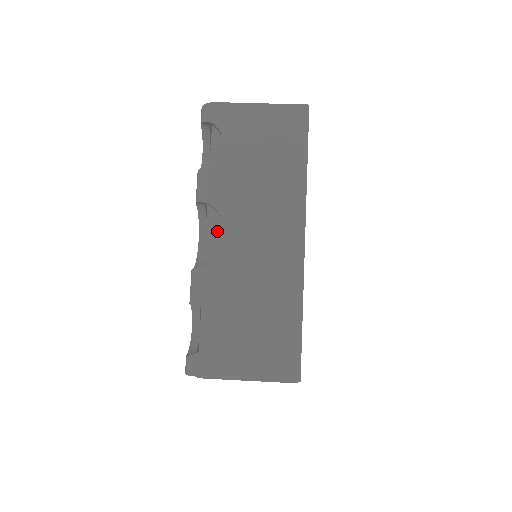
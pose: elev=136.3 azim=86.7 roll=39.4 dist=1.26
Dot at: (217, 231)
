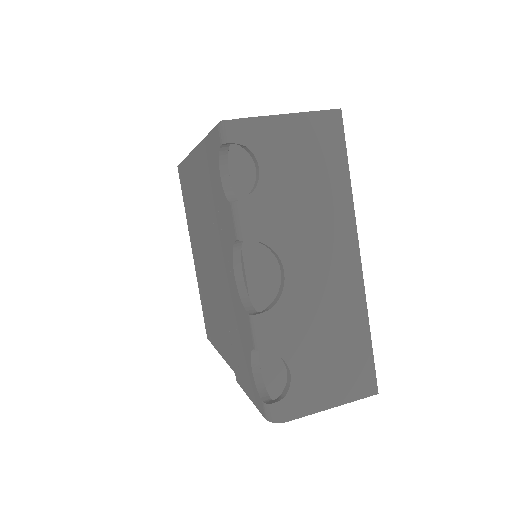
Dot at: (256, 261)
